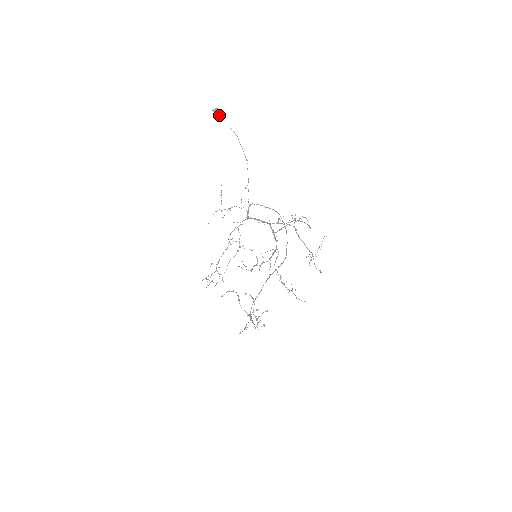
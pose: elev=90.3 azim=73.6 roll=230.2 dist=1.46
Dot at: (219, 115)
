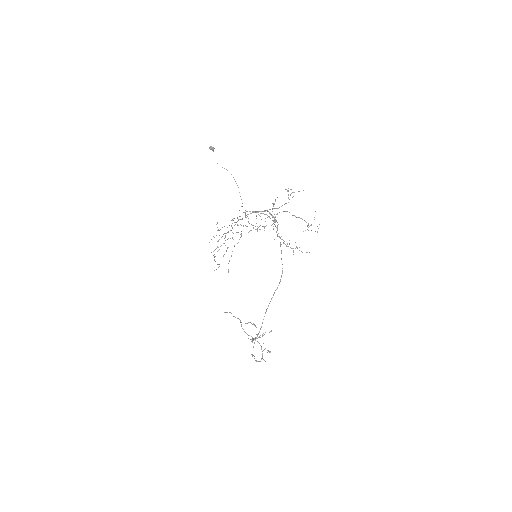
Dot at: occluded
